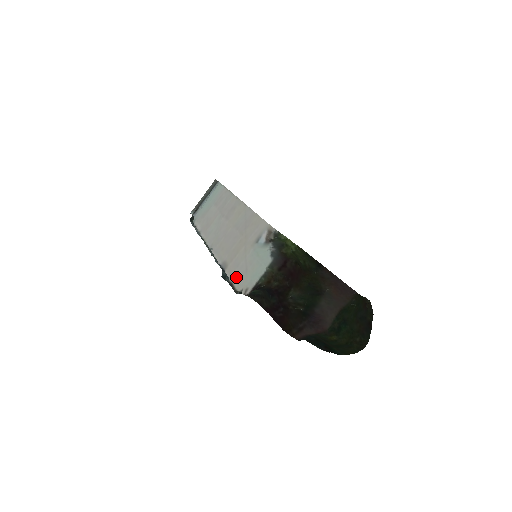
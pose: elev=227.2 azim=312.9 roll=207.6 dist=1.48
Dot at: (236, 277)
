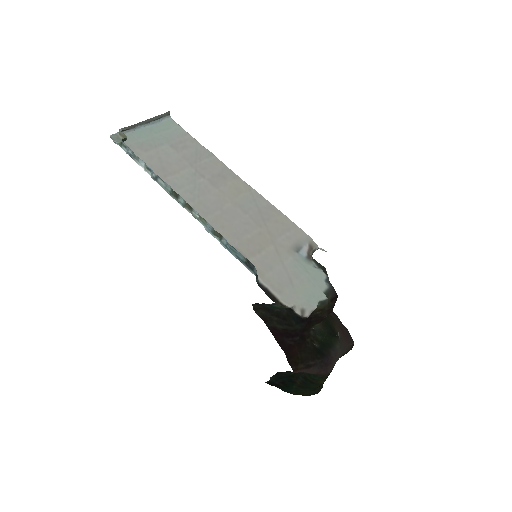
Dot at: (275, 284)
